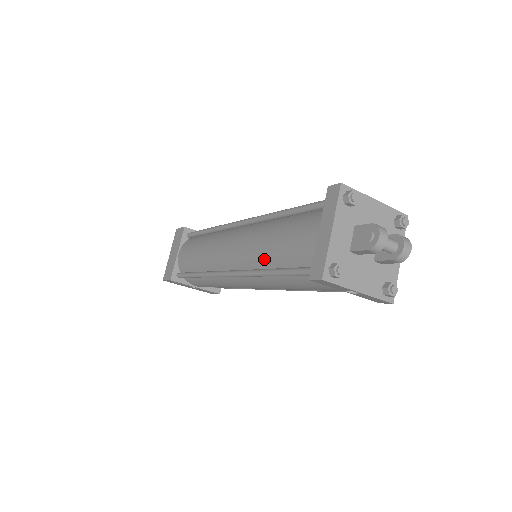
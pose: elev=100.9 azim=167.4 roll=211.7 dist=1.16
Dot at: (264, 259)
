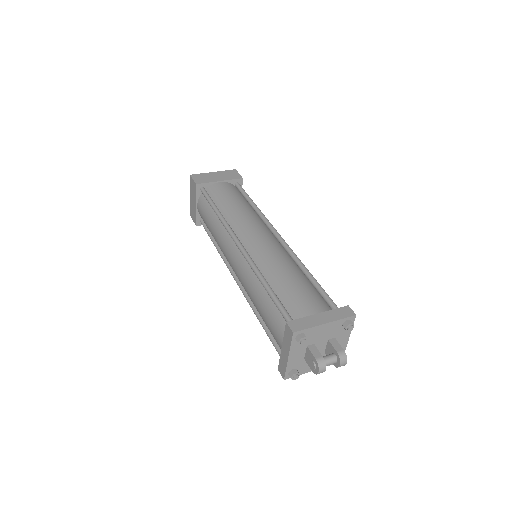
Dot at: occluded
